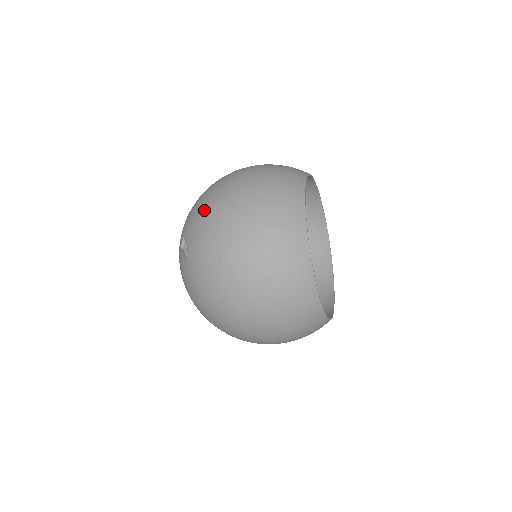
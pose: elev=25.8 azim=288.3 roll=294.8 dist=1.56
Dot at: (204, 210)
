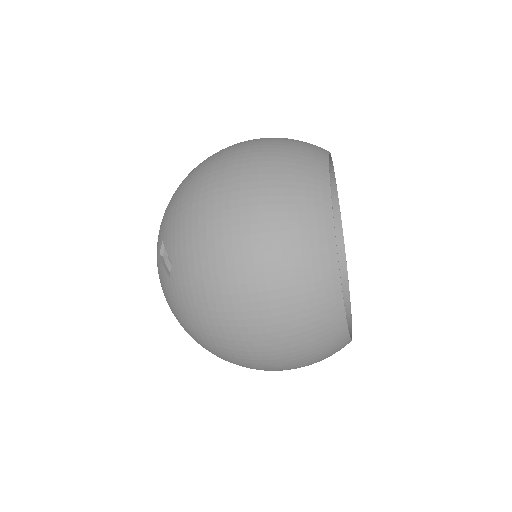
Dot at: (191, 209)
